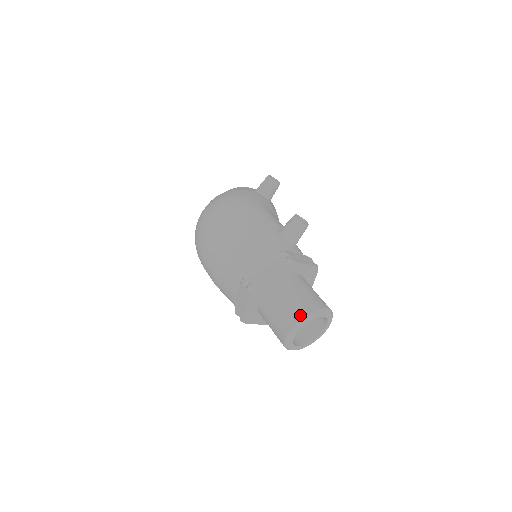
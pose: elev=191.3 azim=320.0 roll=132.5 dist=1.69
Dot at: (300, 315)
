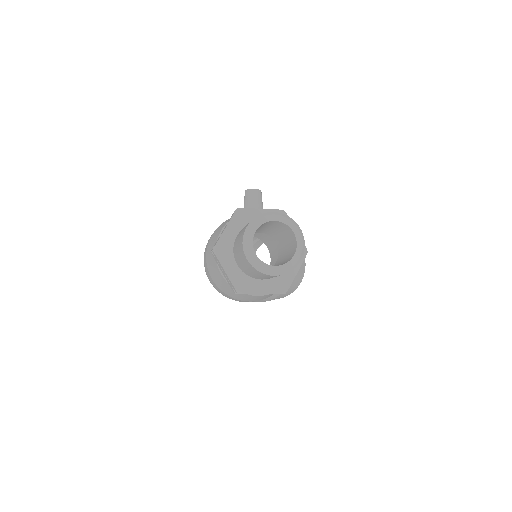
Dot at: (245, 228)
